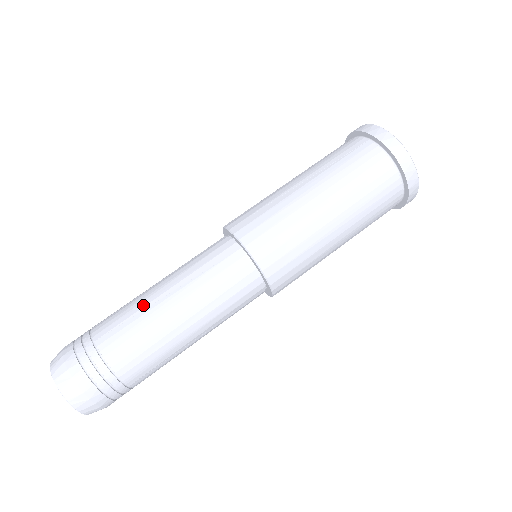
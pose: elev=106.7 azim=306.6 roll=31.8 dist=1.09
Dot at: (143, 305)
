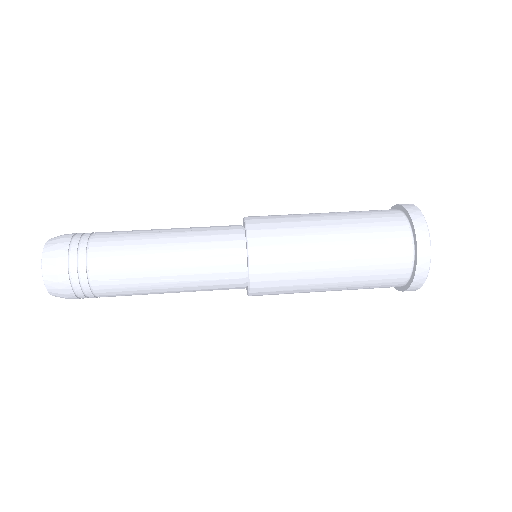
Dot at: (145, 230)
